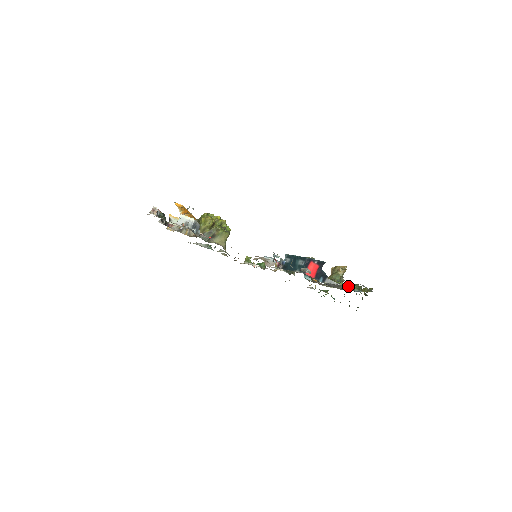
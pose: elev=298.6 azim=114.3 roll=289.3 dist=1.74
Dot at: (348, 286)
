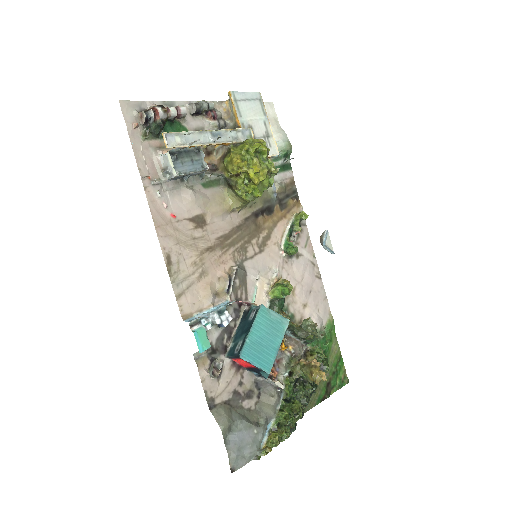
Dot at: (309, 391)
